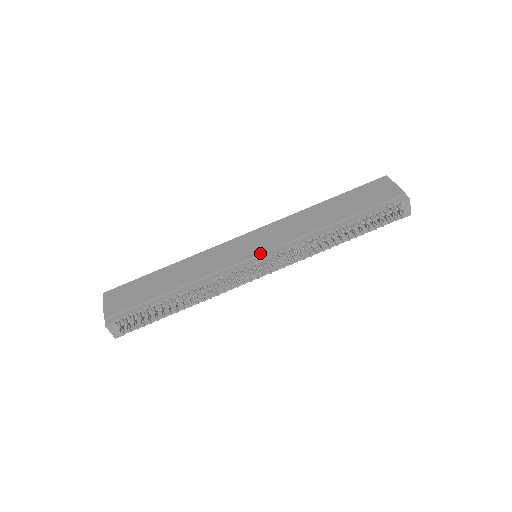
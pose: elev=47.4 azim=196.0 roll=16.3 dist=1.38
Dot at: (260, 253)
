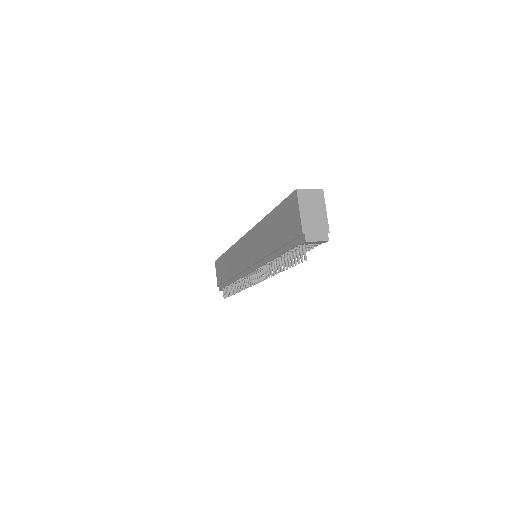
Dot at: (248, 266)
